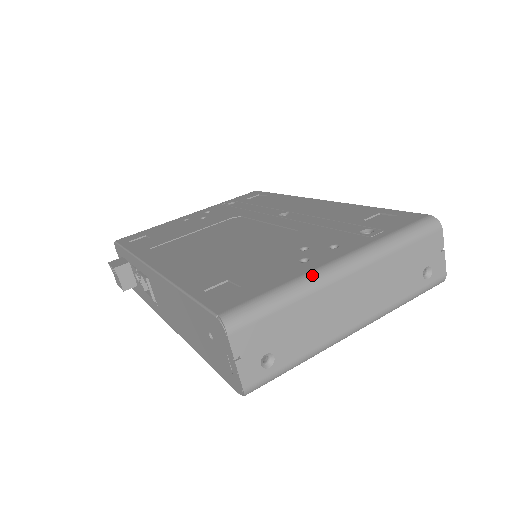
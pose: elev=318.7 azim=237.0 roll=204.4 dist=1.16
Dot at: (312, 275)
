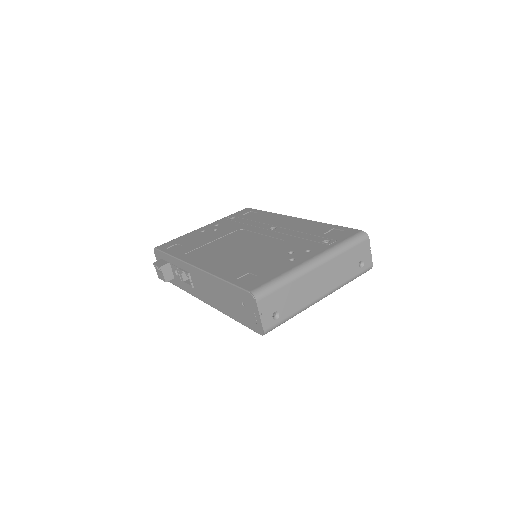
Dot at: (298, 268)
